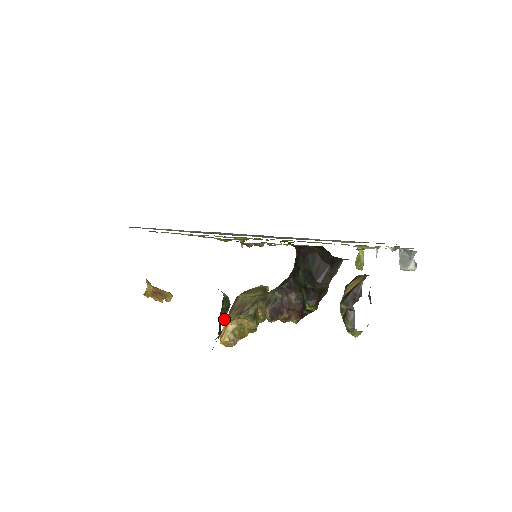
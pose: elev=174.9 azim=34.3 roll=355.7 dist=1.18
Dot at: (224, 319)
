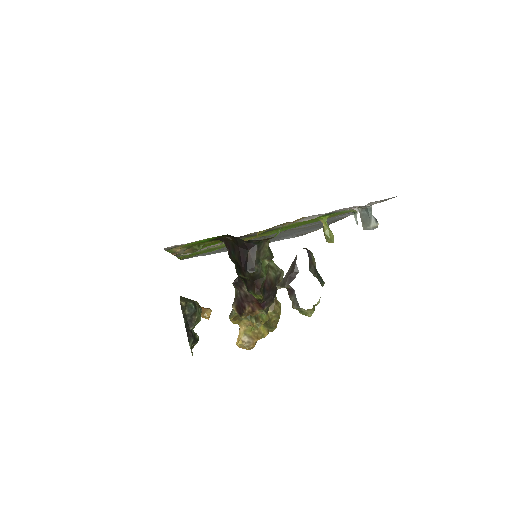
Dot at: (193, 324)
